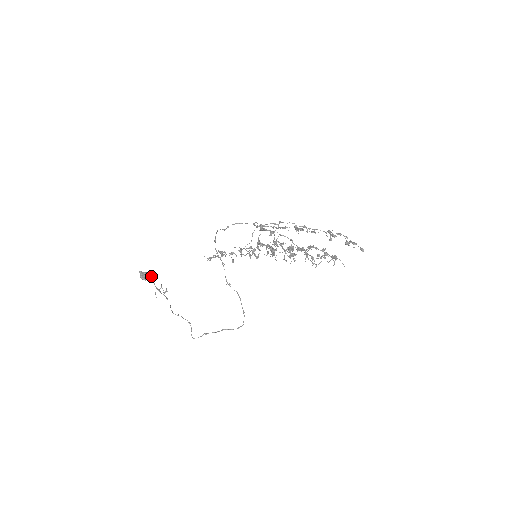
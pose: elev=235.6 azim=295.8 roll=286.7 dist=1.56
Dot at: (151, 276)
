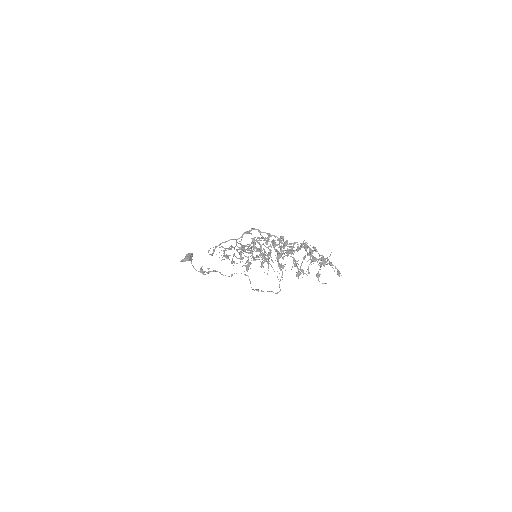
Dot at: (191, 261)
